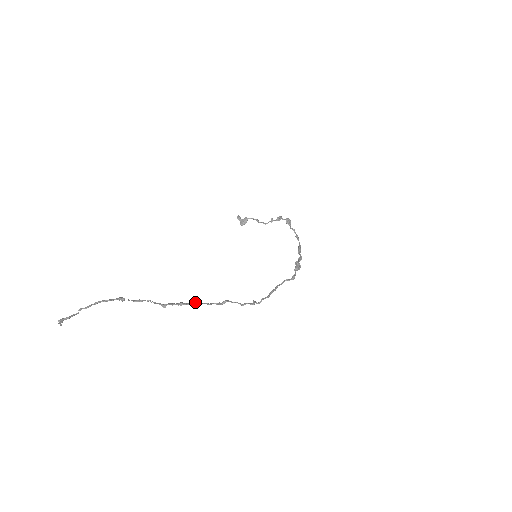
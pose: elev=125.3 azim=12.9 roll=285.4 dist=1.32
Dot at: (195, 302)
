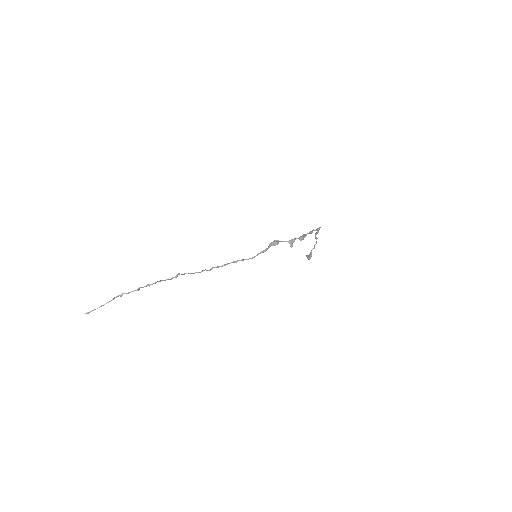
Dot at: (157, 281)
